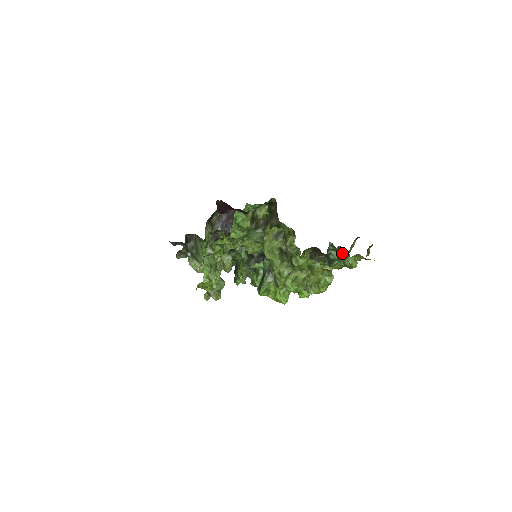
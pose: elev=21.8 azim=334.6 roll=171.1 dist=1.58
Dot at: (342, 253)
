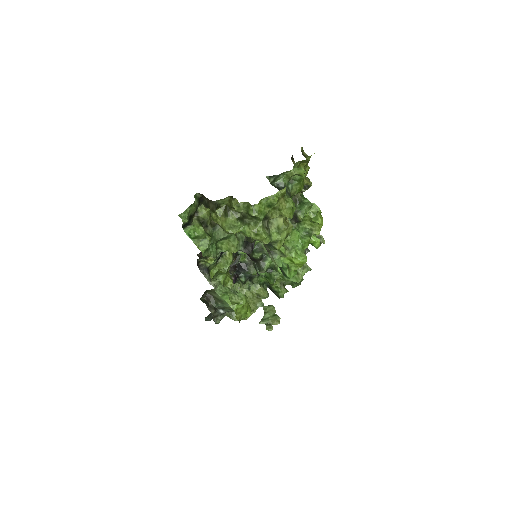
Dot at: (284, 175)
